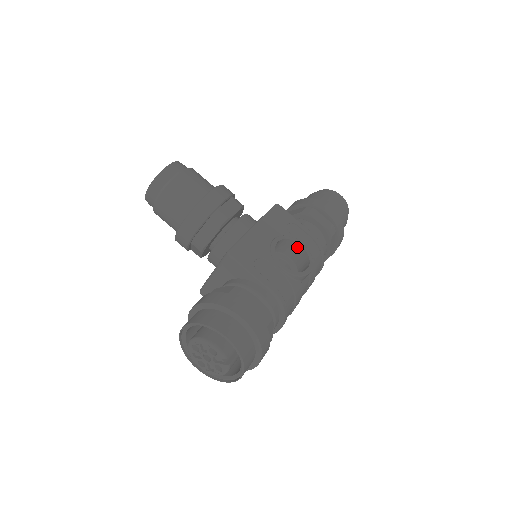
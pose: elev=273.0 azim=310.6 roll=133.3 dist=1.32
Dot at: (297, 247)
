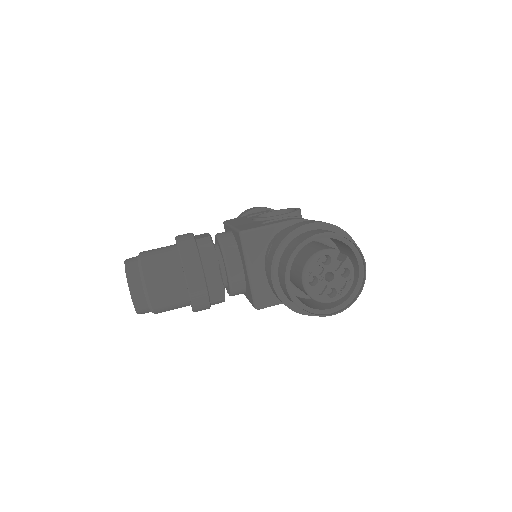
Dot at: occluded
